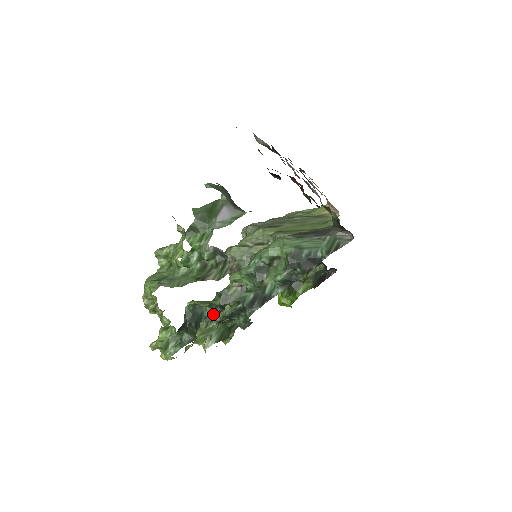
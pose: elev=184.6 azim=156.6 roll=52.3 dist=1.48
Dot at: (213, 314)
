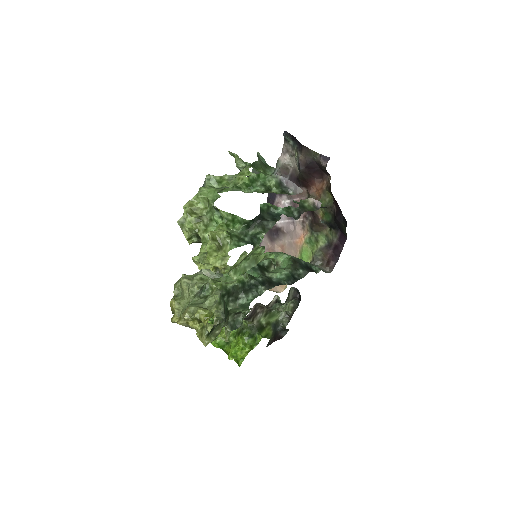
Dot at: (291, 215)
